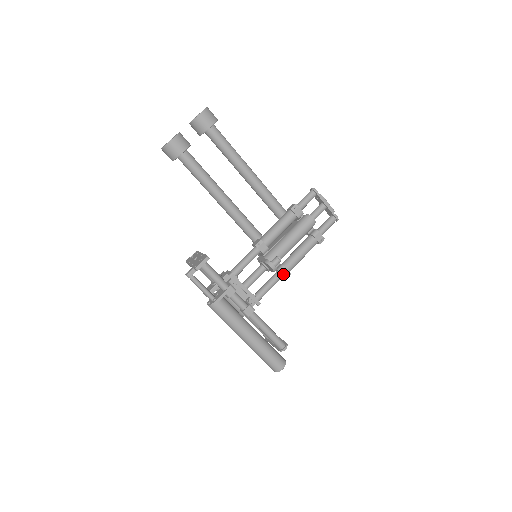
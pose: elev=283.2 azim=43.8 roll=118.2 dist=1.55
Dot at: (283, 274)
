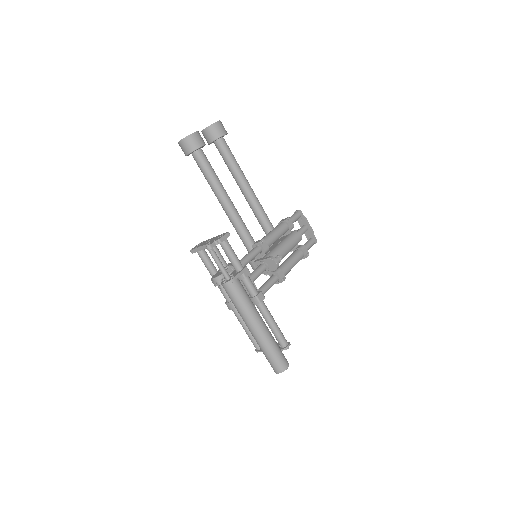
Dot at: (280, 276)
